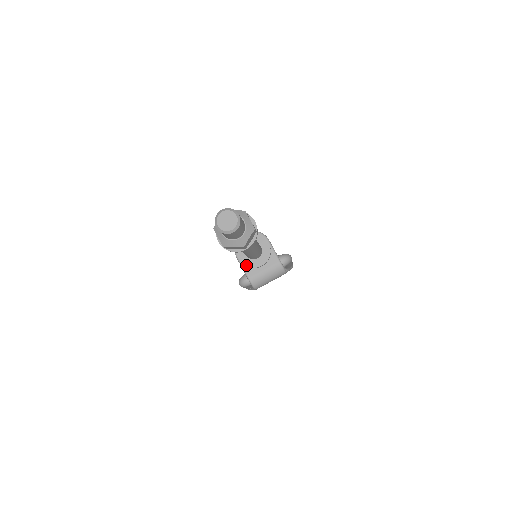
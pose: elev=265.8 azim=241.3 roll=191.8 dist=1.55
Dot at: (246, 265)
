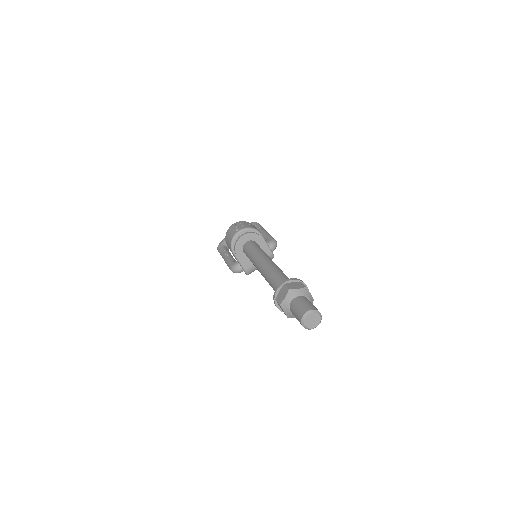
Dot at: (244, 261)
